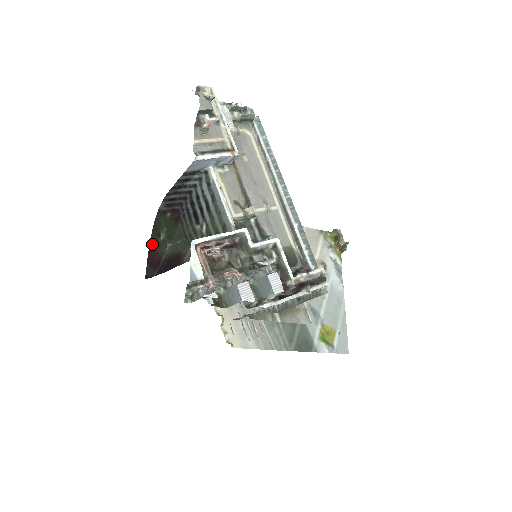
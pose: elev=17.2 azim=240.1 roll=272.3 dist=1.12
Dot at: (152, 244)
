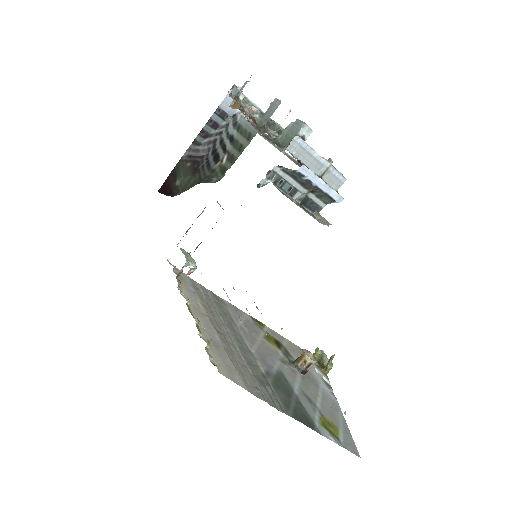
Dot at: (168, 181)
